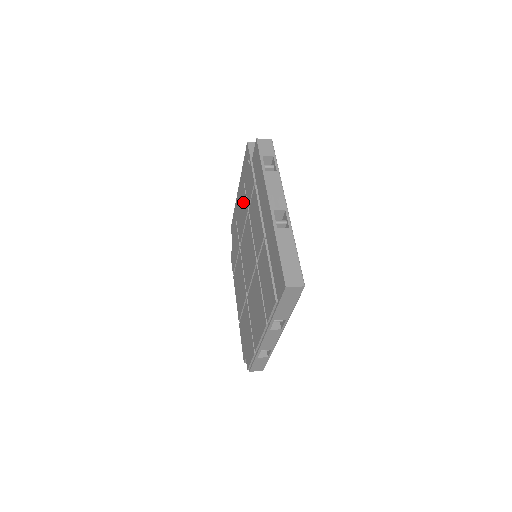
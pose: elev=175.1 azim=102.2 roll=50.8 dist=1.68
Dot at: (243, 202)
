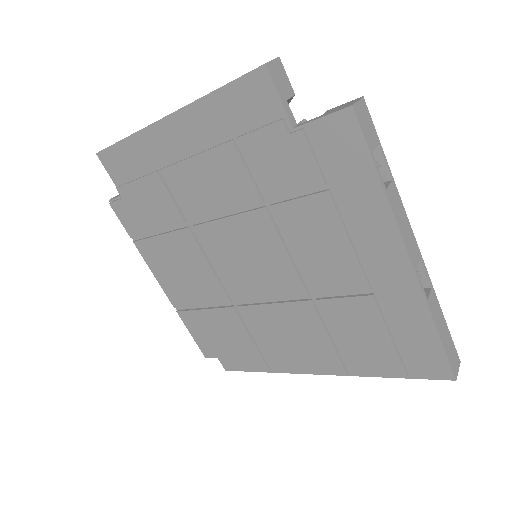
Dot at: (226, 172)
